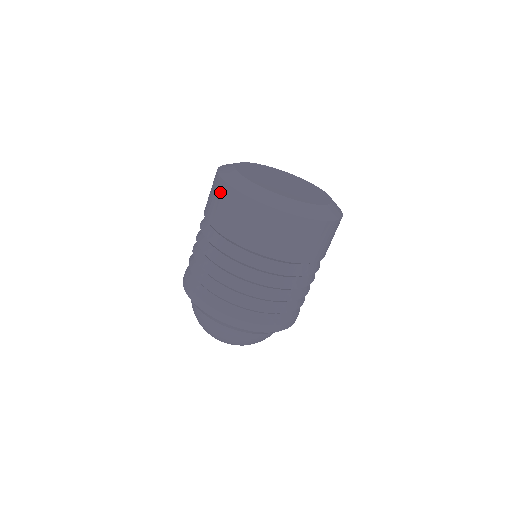
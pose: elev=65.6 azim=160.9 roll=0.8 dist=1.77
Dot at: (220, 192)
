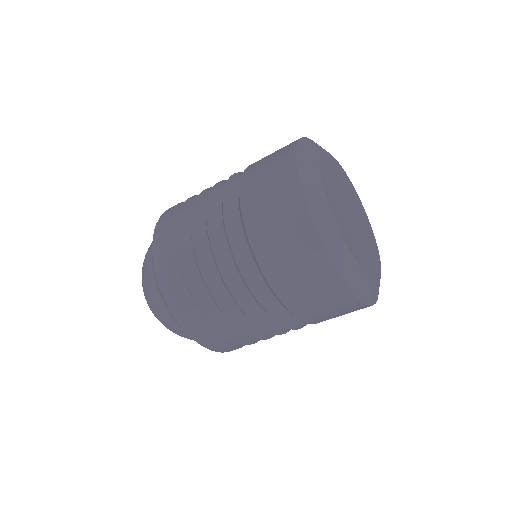
Dot at: (281, 168)
